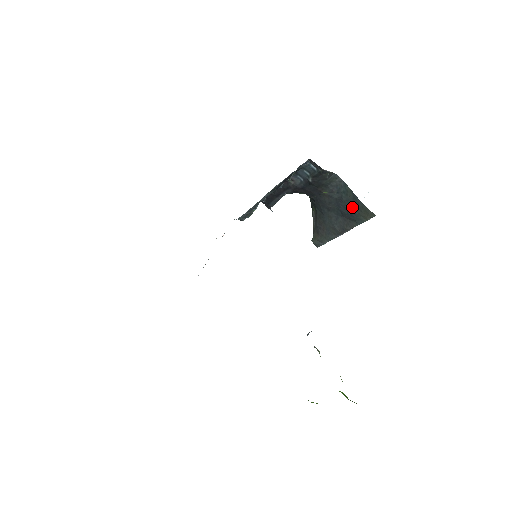
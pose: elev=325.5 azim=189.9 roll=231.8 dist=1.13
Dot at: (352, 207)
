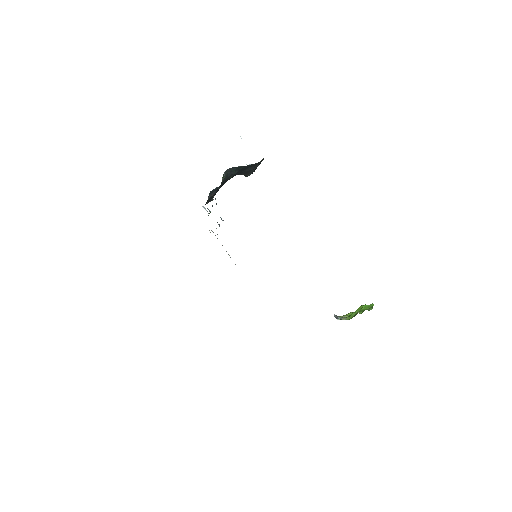
Dot at: occluded
